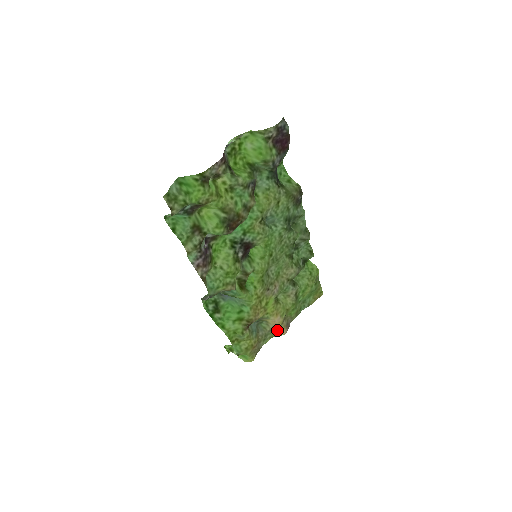
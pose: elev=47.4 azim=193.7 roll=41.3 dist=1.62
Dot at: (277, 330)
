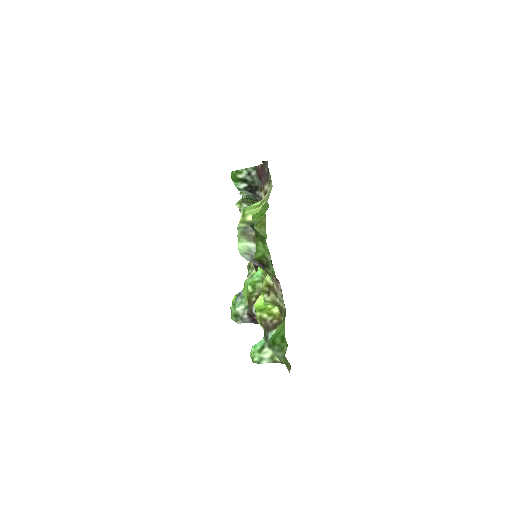
Dot at: occluded
